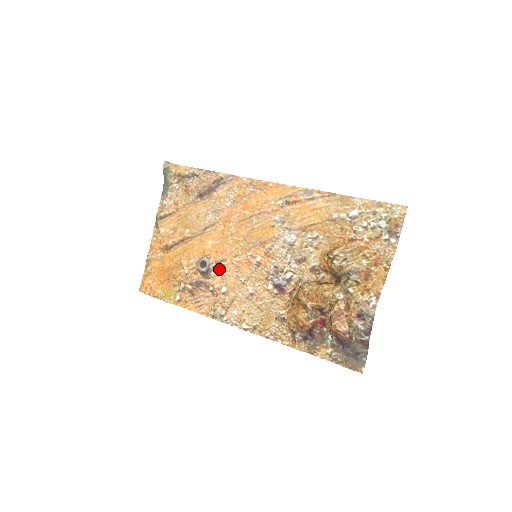
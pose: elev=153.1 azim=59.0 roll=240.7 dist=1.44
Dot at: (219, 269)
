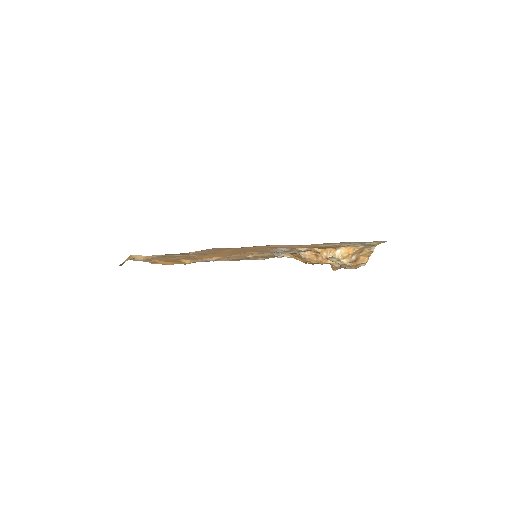
Dot at: (223, 257)
